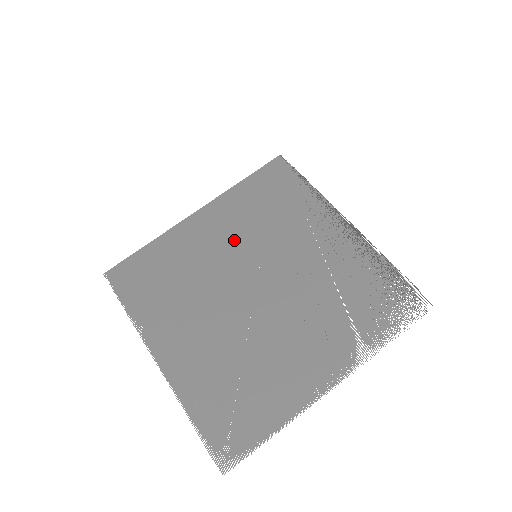
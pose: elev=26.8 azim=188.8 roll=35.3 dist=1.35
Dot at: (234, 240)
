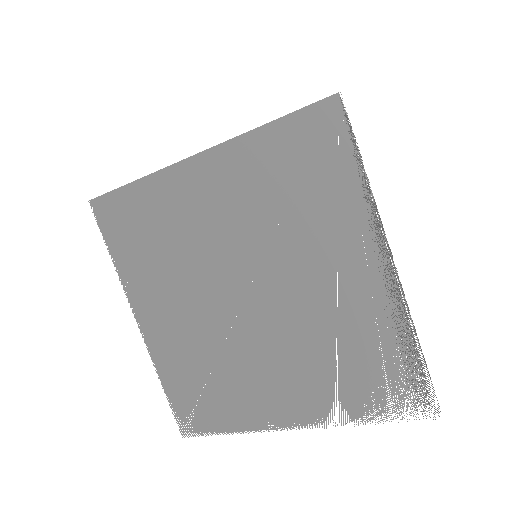
Dot at: (235, 222)
